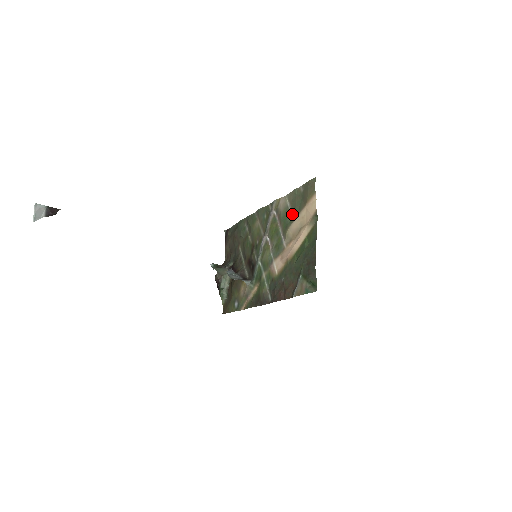
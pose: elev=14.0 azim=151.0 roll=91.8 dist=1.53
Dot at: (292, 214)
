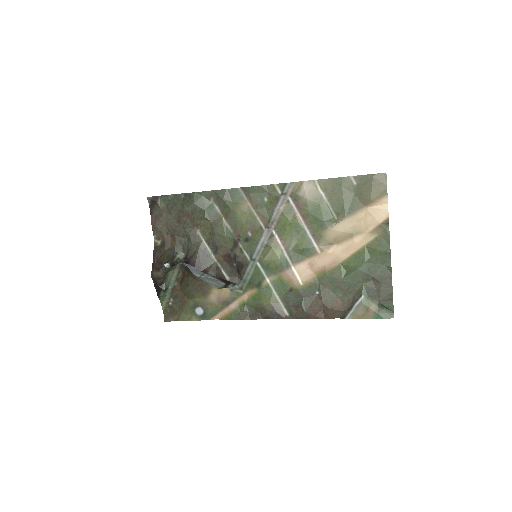
Dot at: (333, 211)
